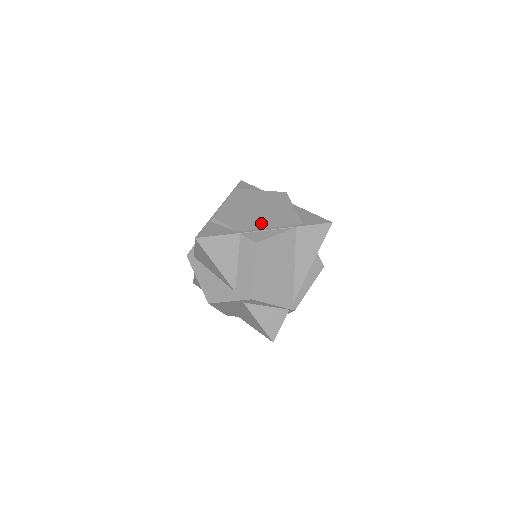
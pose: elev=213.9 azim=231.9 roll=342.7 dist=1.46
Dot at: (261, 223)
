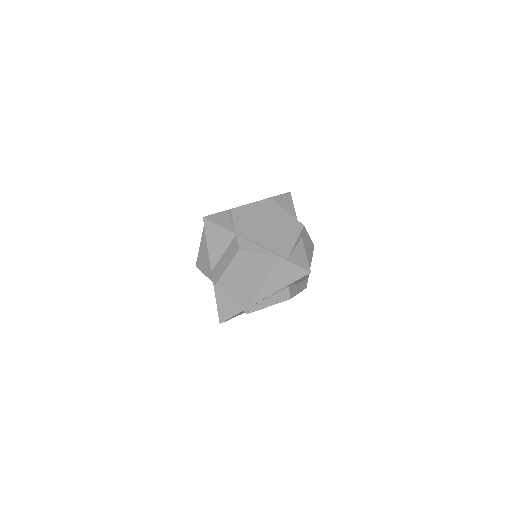
Dot at: (259, 237)
